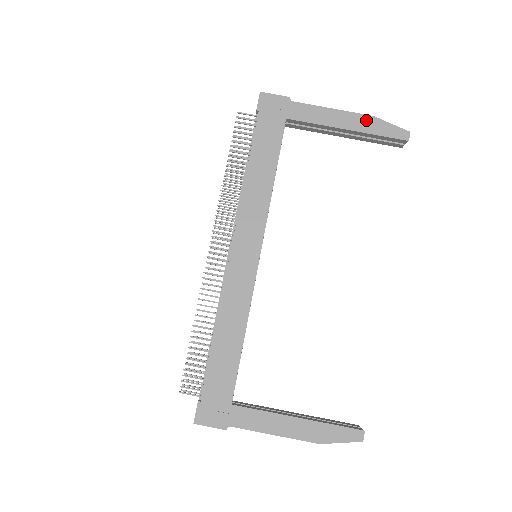
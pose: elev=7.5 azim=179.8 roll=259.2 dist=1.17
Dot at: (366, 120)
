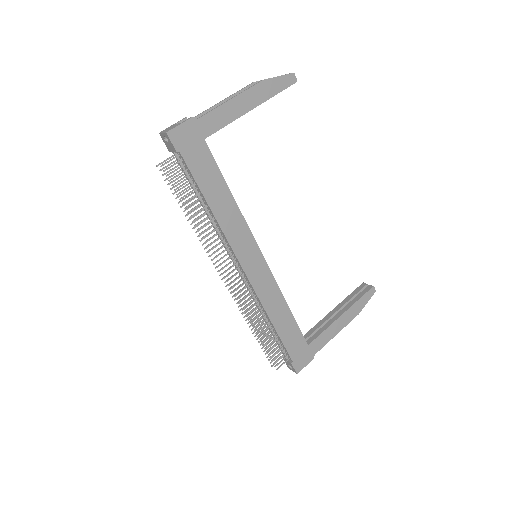
Dot at: (260, 88)
